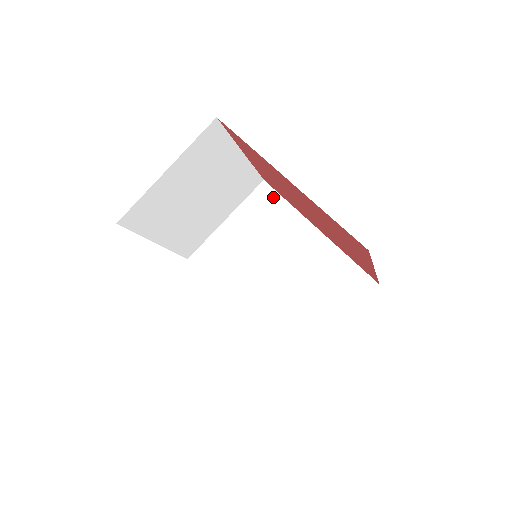
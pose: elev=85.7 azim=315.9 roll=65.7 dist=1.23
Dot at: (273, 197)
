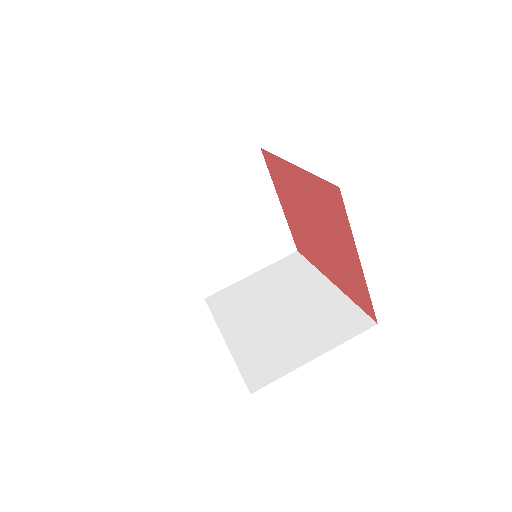
Dot at: (300, 261)
